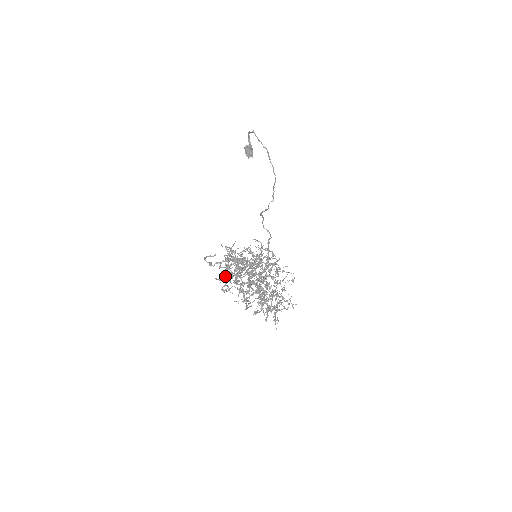
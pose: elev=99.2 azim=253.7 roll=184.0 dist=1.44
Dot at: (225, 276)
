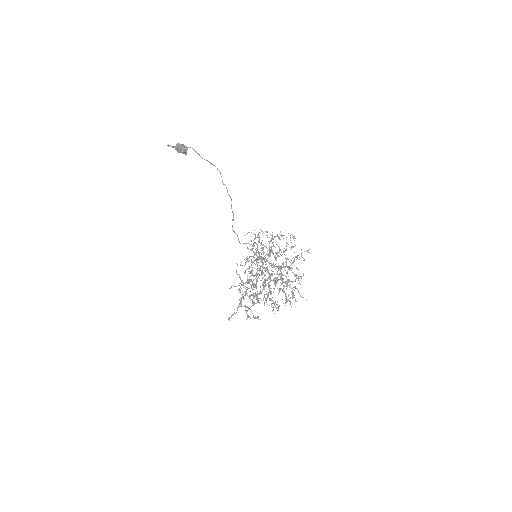
Dot at: occluded
